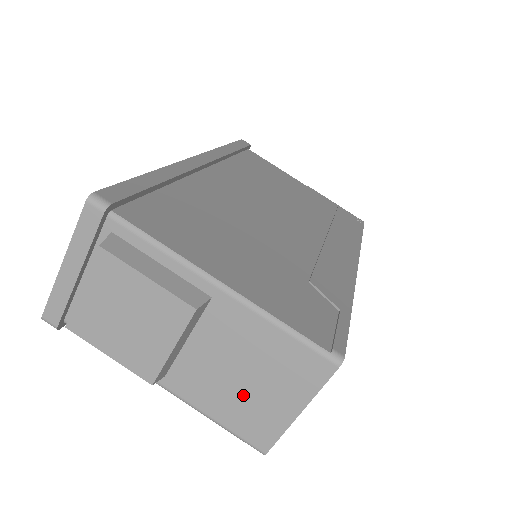
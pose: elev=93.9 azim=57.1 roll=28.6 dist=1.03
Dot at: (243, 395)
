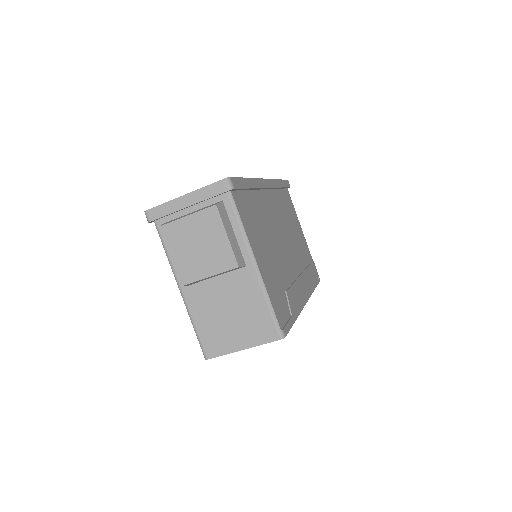
Dot at: (221, 322)
